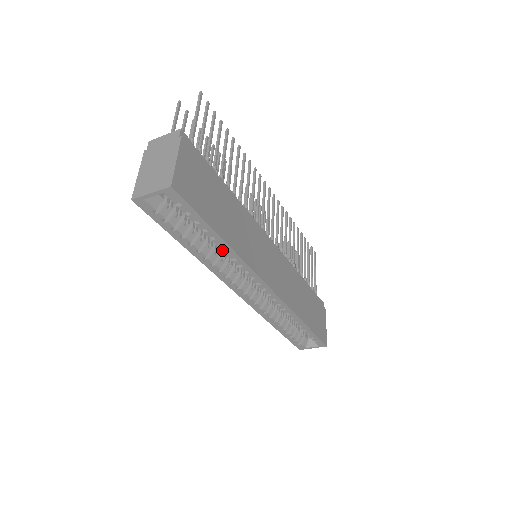
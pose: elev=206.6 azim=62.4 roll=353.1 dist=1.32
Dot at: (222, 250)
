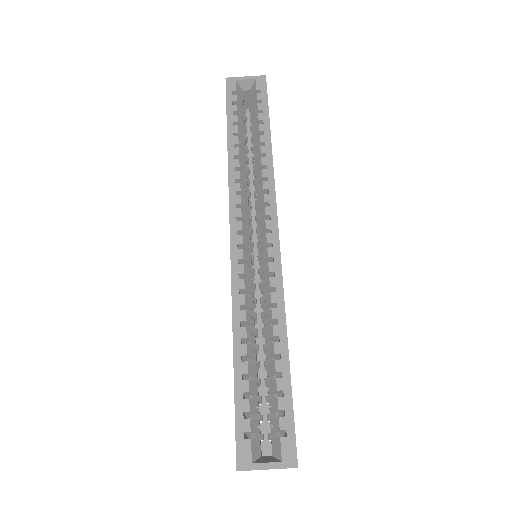
Dot at: (261, 151)
